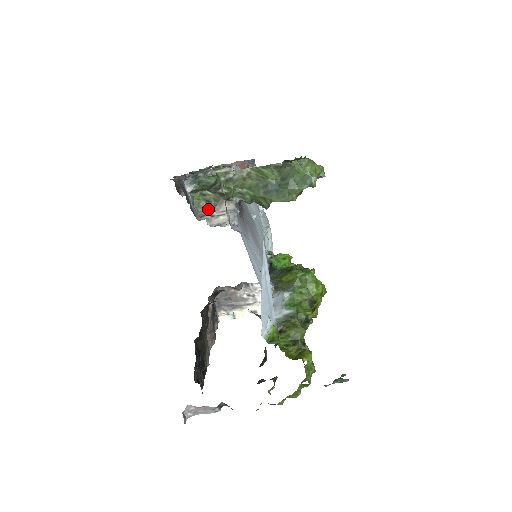
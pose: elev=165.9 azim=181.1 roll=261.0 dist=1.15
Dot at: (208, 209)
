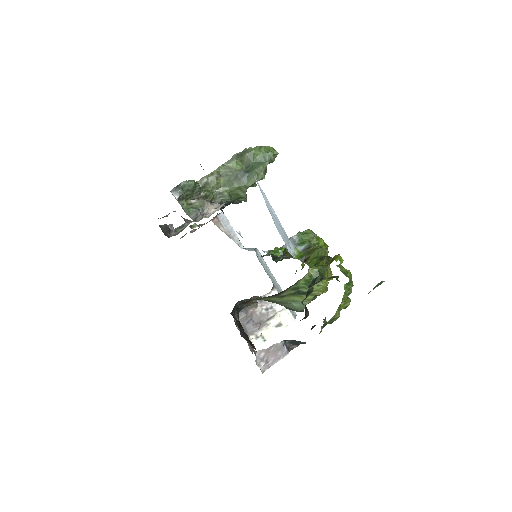
Dot at: (198, 212)
